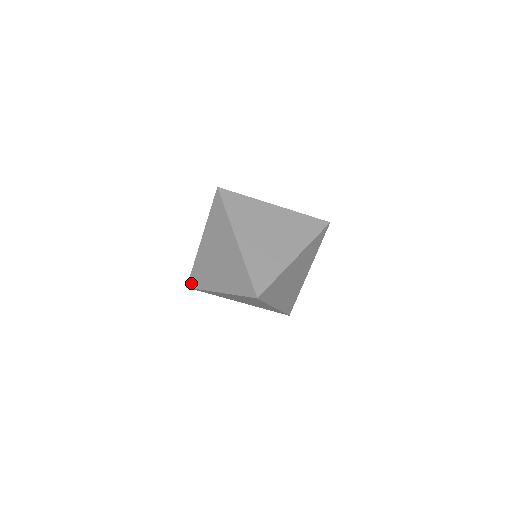
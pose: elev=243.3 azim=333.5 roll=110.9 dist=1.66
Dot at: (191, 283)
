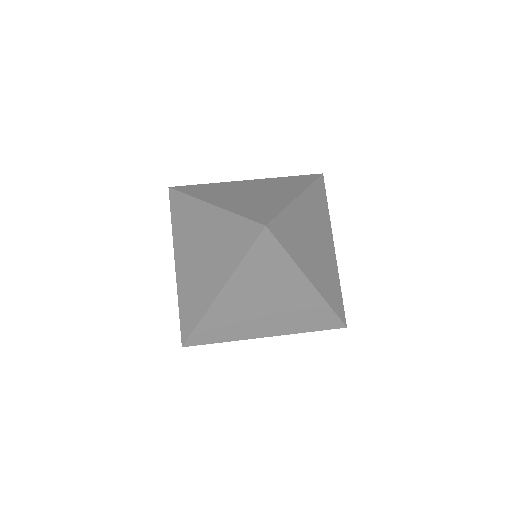
Dot at: (184, 332)
